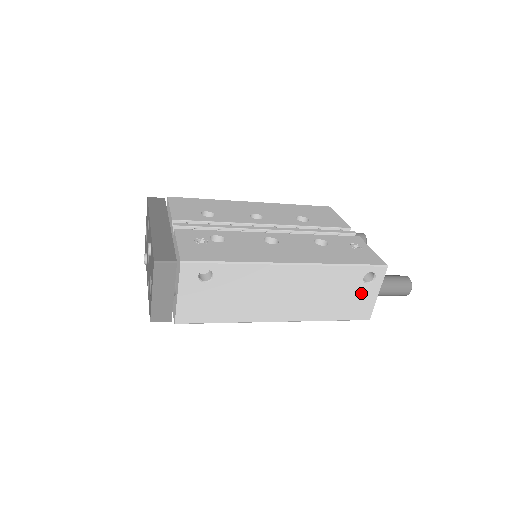
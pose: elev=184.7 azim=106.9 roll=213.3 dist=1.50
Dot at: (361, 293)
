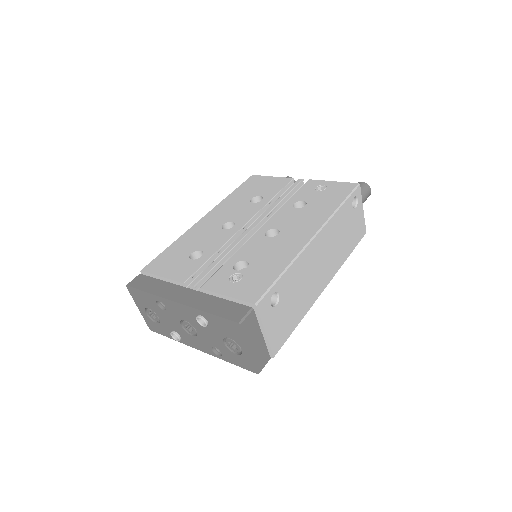
Dot at: (355, 218)
